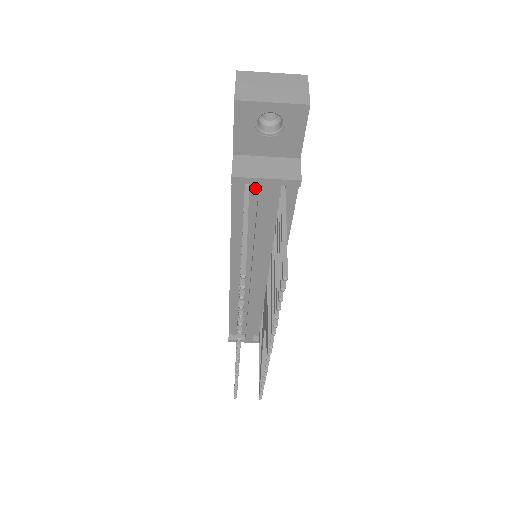
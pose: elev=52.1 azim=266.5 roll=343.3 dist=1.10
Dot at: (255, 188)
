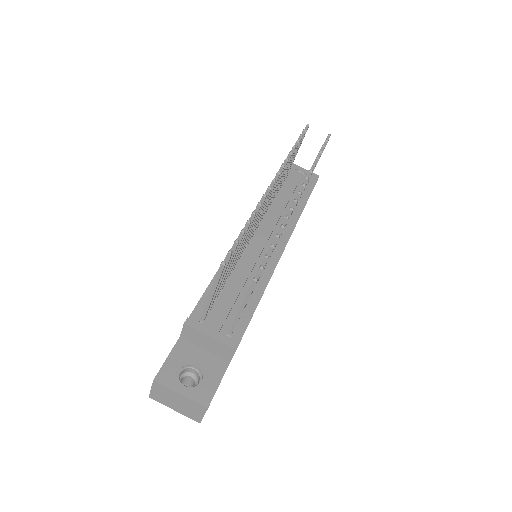
Dot at: (289, 181)
